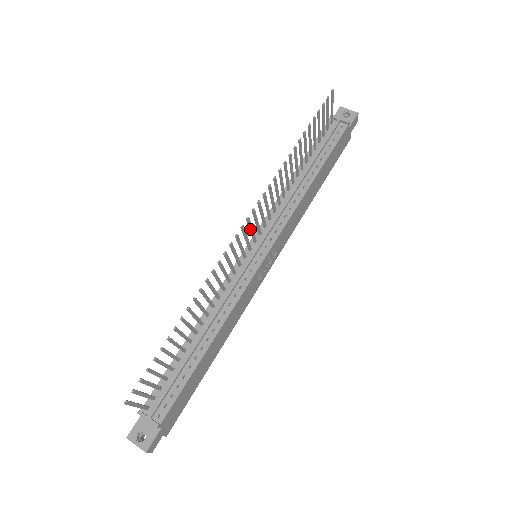
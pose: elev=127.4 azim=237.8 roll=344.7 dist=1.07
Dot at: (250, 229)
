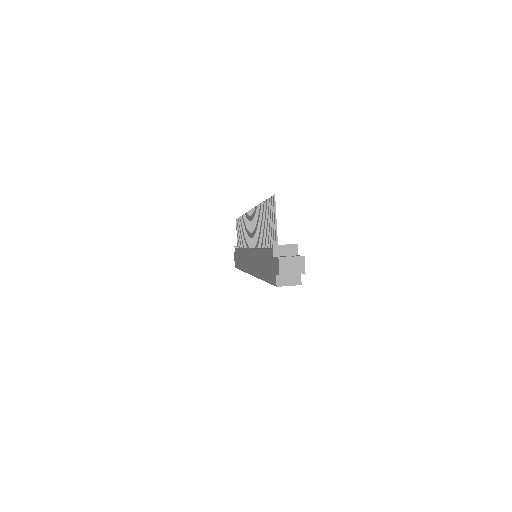
Dot at: occluded
